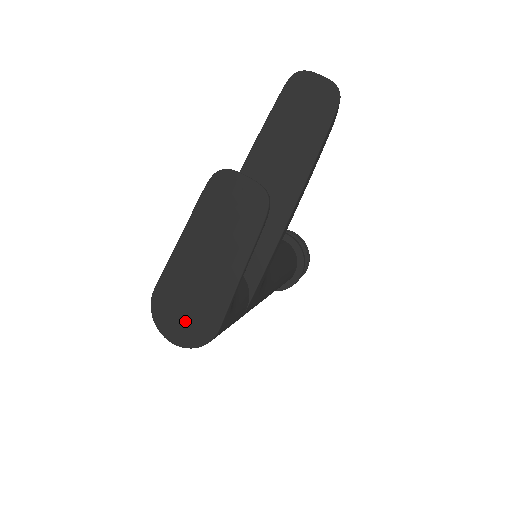
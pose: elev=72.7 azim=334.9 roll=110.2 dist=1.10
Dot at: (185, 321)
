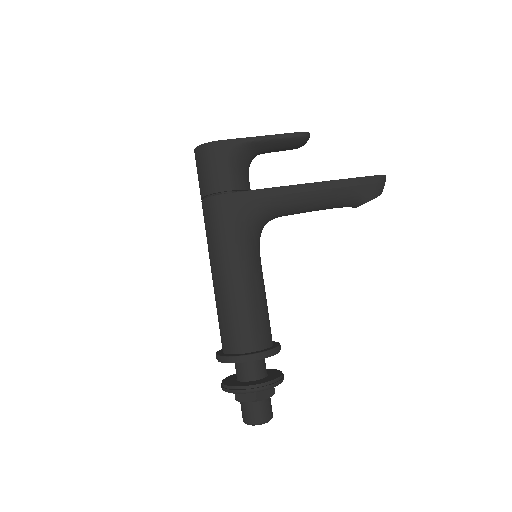
Dot at: occluded
